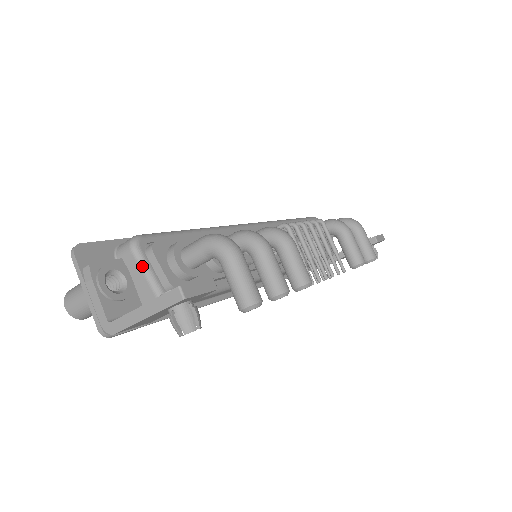
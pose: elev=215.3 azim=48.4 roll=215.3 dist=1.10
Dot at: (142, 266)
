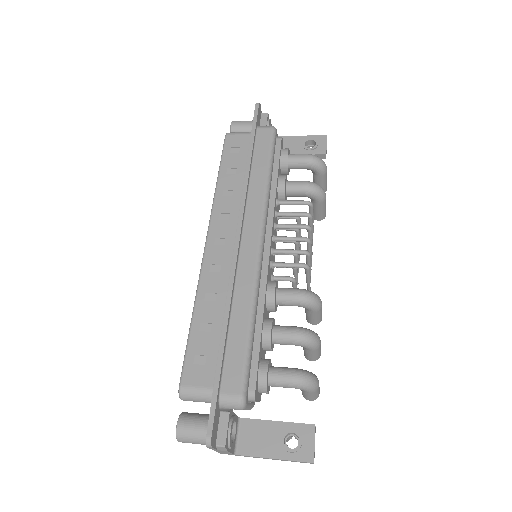
Dot at: (246, 409)
